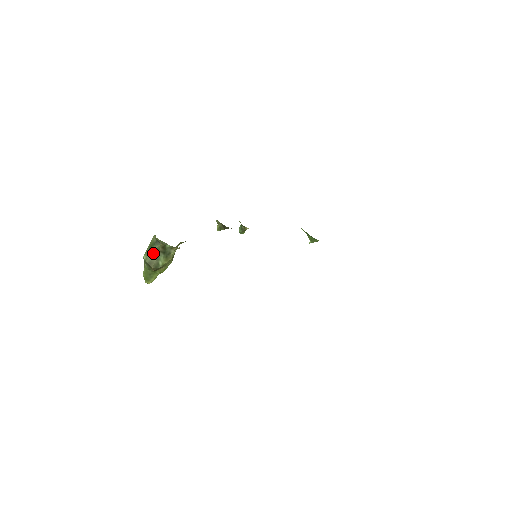
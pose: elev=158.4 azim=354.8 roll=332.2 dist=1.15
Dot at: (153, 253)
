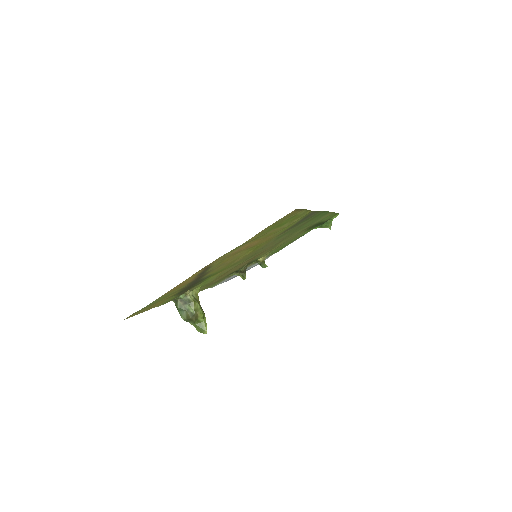
Dot at: (183, 311)
